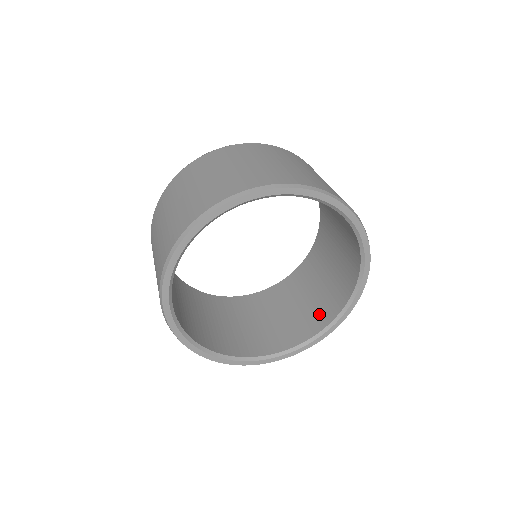
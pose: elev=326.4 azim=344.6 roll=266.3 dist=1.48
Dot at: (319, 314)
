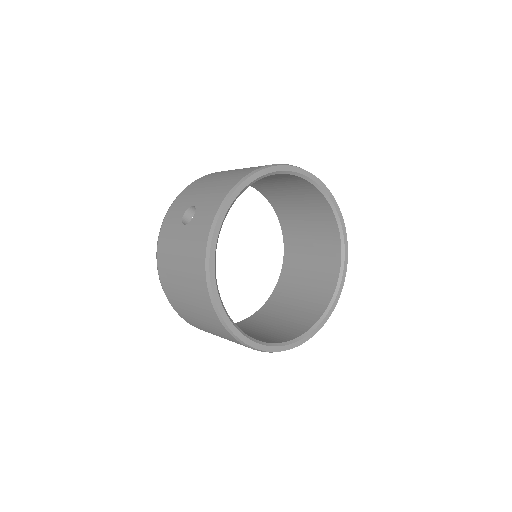
Dot at: (285, 333)
